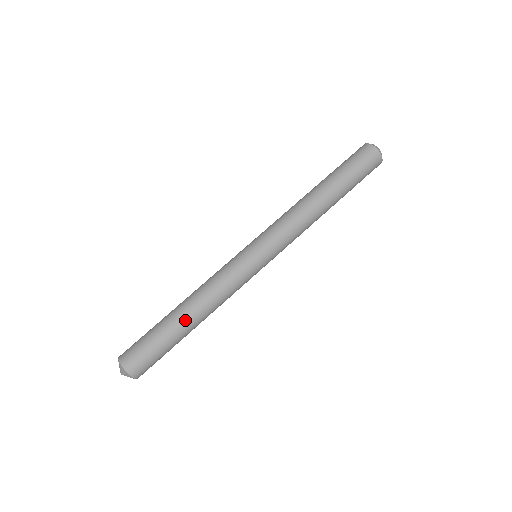
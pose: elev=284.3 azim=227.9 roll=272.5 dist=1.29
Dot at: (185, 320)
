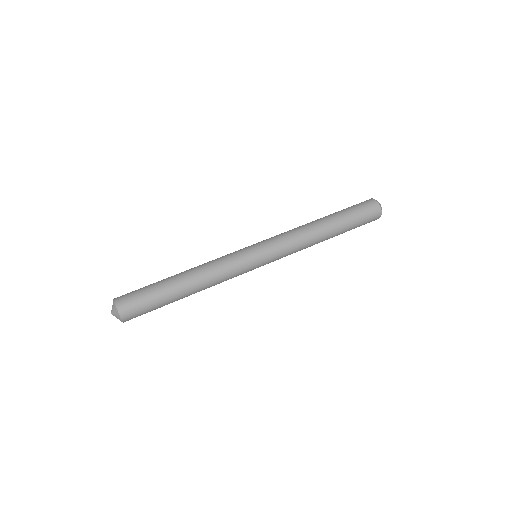
Dot at: (182, 288)
